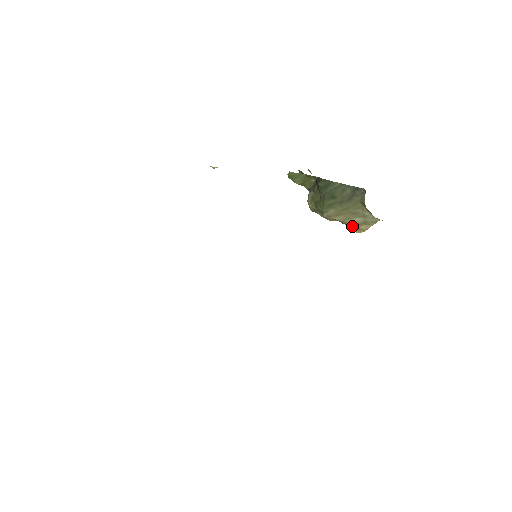
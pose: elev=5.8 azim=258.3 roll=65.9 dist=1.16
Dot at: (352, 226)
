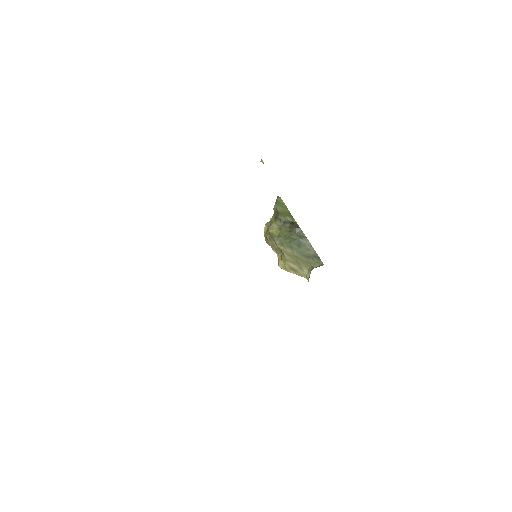
Dot at: (286, 265)
